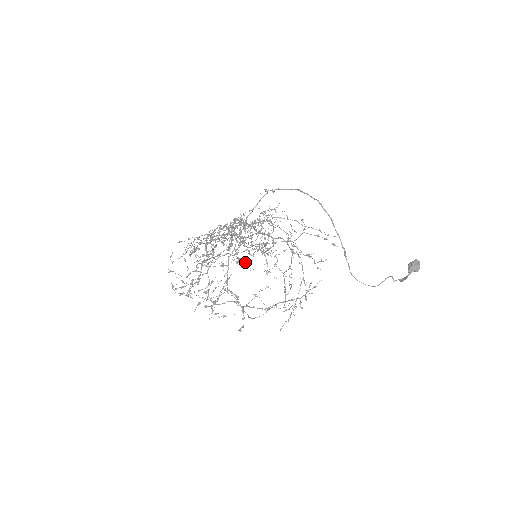
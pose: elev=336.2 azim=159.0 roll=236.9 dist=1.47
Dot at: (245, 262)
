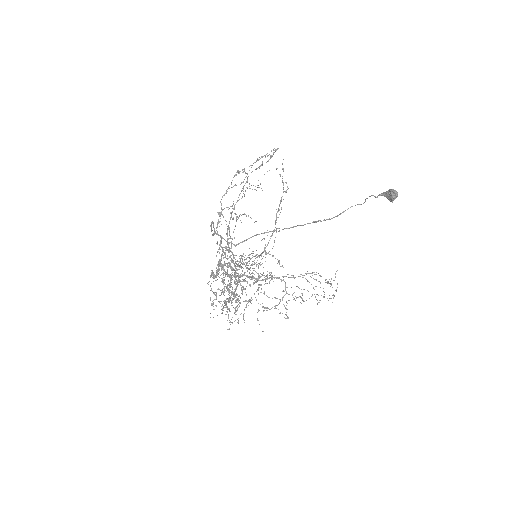
Dot at: occluded
